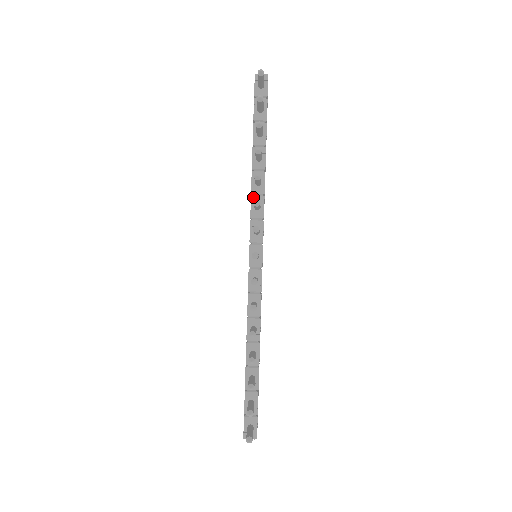
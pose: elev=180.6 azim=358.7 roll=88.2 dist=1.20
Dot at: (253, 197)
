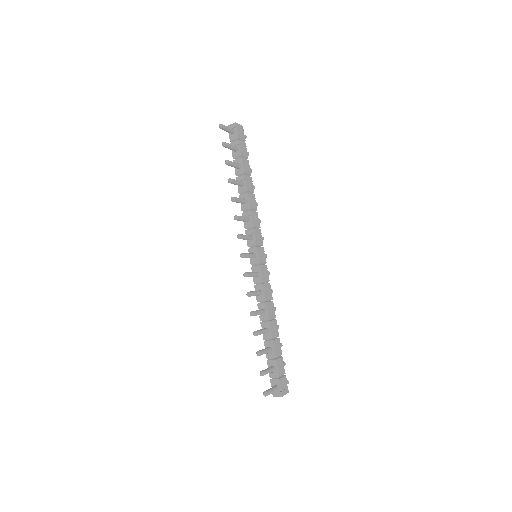
Dot at: (243, 213)
